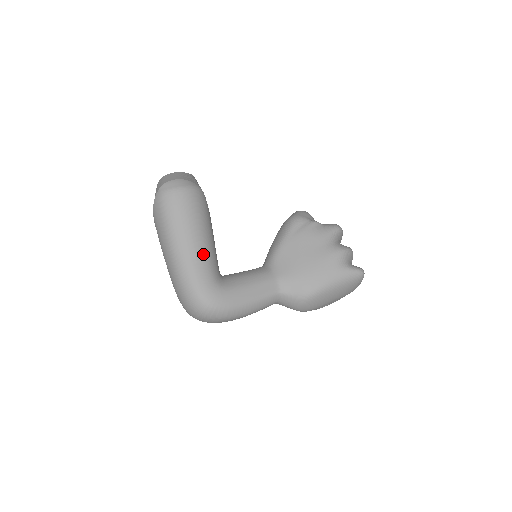
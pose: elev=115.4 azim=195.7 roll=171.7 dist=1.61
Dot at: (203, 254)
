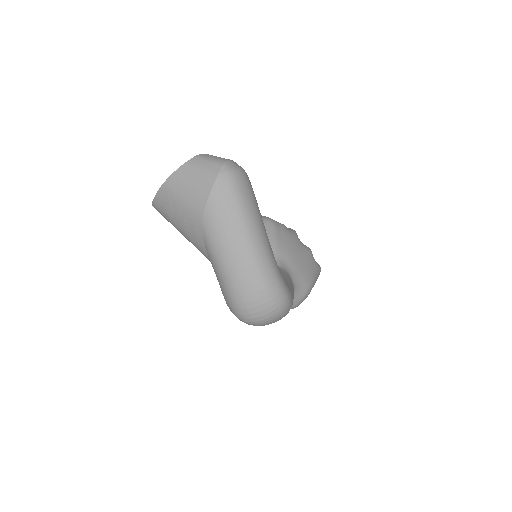
Dot at: (270, 245)
